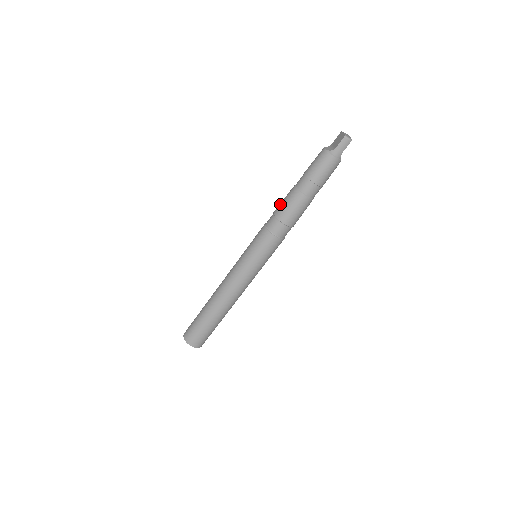
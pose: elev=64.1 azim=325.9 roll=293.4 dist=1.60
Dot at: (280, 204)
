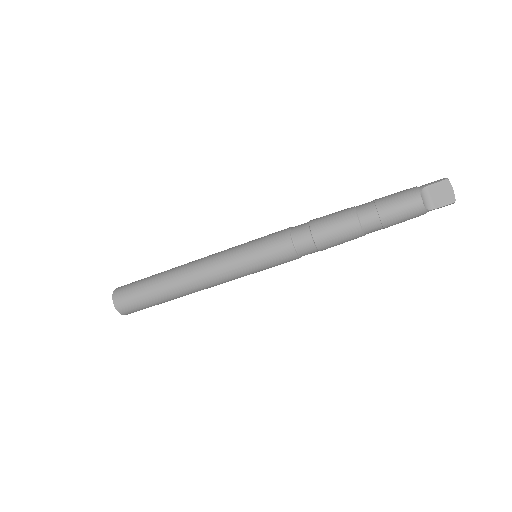
Dot at: (328, 234)
